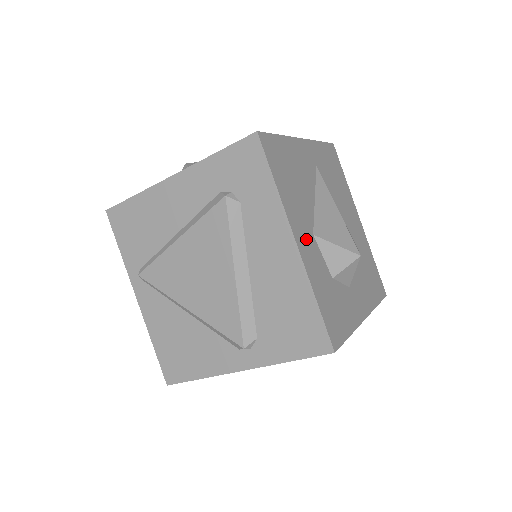
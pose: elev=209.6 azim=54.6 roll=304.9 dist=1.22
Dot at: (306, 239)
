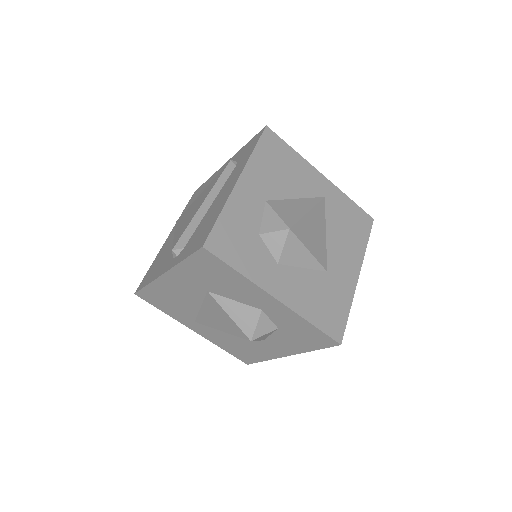
Dot at: (253, 192)
